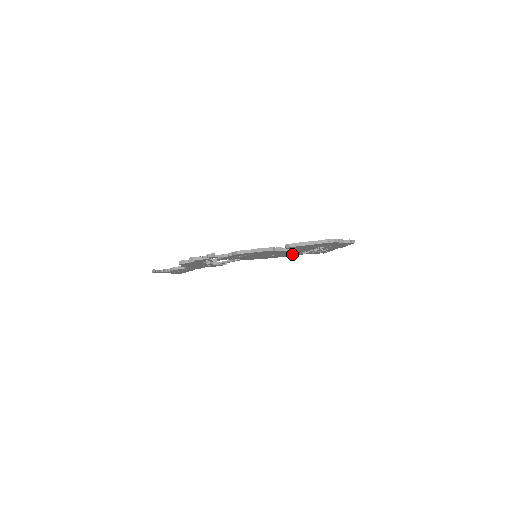
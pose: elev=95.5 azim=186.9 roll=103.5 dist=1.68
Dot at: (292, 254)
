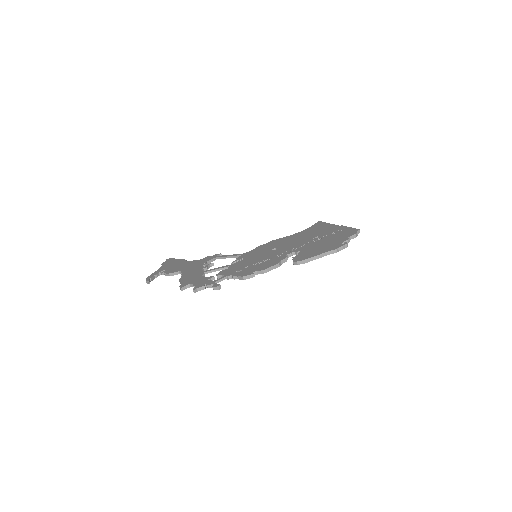
Dot at: occluded
